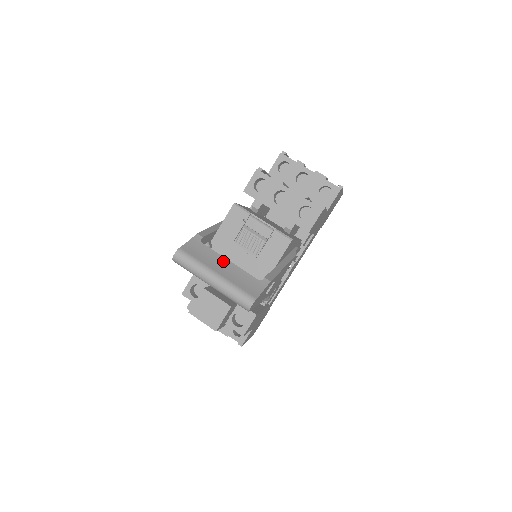
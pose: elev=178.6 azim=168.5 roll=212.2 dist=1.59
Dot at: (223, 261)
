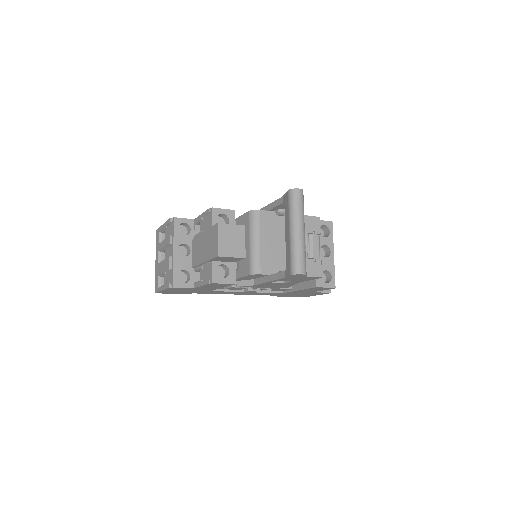
Dot at: occluded
